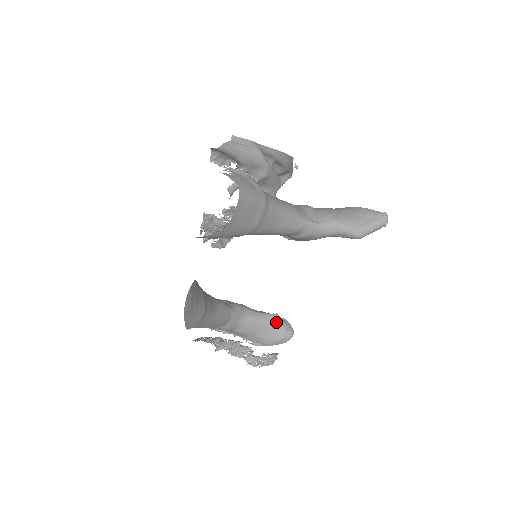
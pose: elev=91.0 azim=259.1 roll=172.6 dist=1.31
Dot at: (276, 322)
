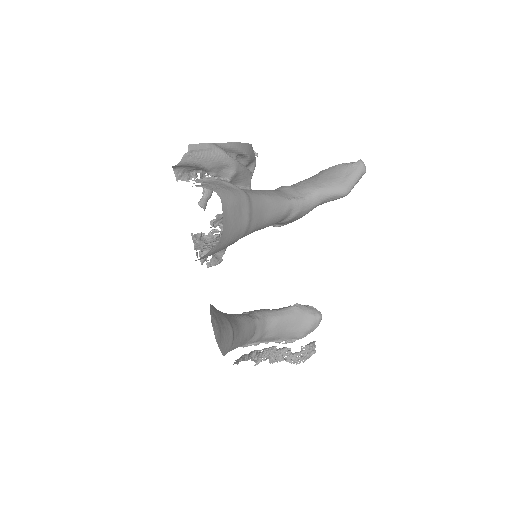
Dot at: (300, 312)
